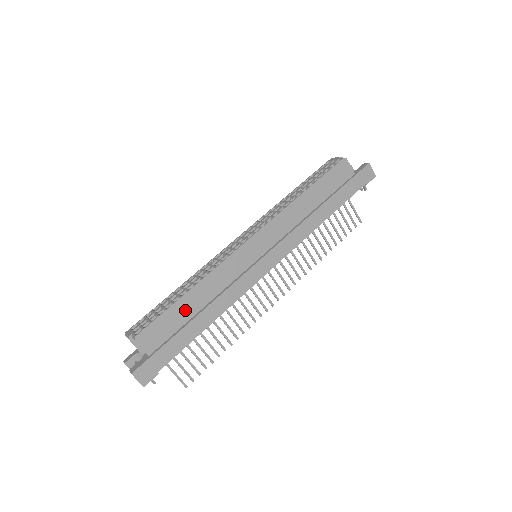
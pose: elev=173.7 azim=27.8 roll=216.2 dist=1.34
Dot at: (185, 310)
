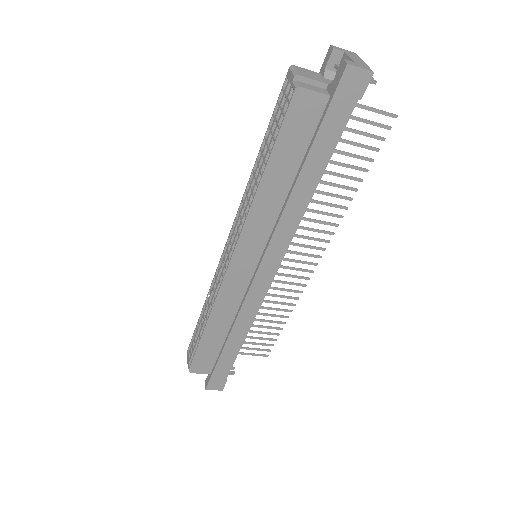
Dot at: (213, 341)
